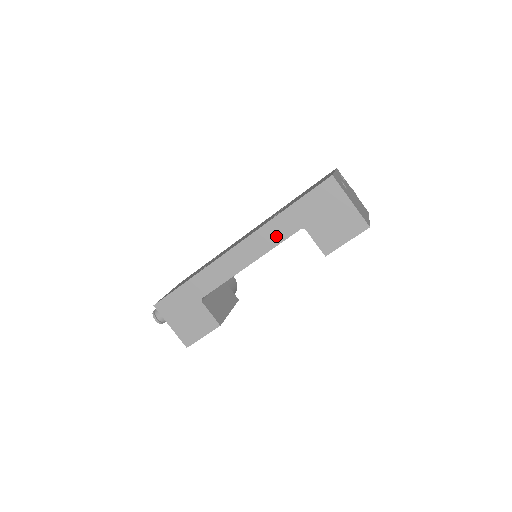
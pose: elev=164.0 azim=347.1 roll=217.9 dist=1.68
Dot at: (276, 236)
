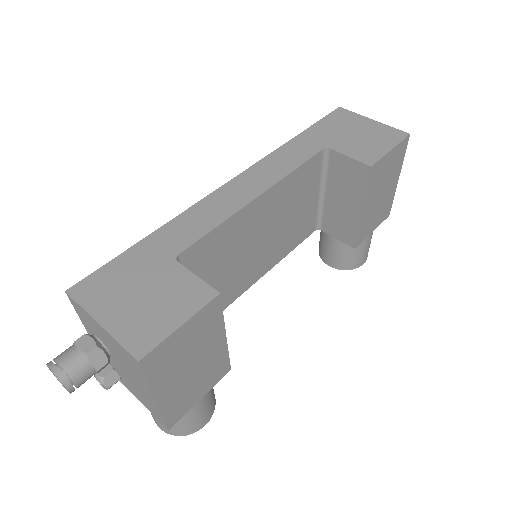
Dot at: (291, 160)
